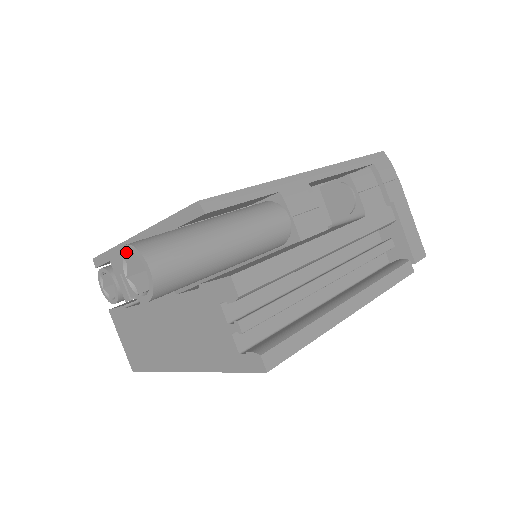
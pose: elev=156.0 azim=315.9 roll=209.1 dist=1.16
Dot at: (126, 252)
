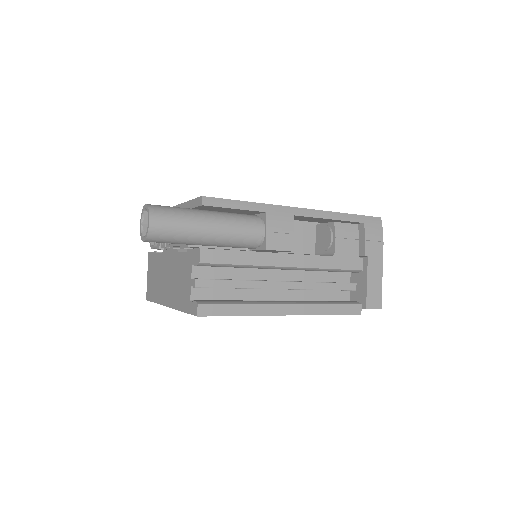
Dot at: (145, 208)
